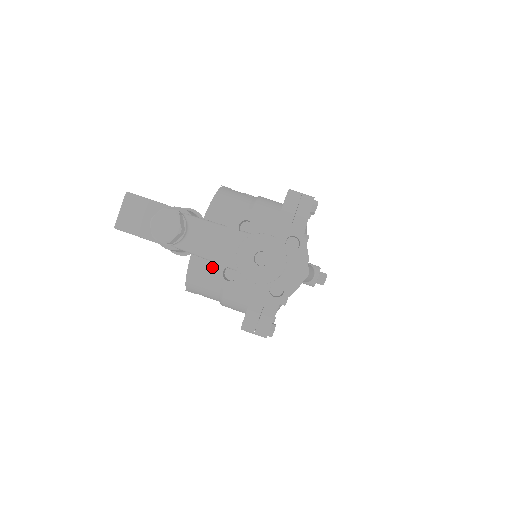
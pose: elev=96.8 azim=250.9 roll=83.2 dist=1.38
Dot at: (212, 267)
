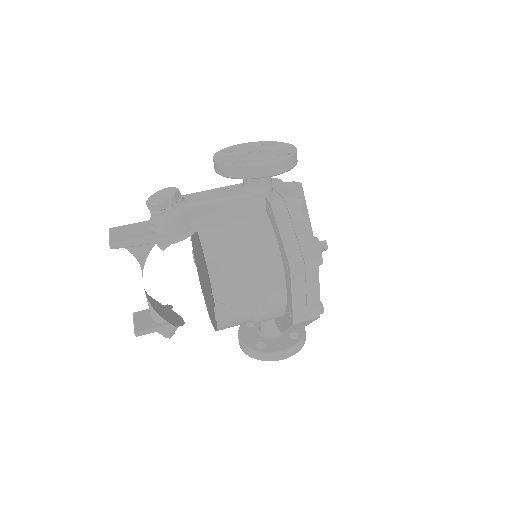
Dot at: (223, 230)
